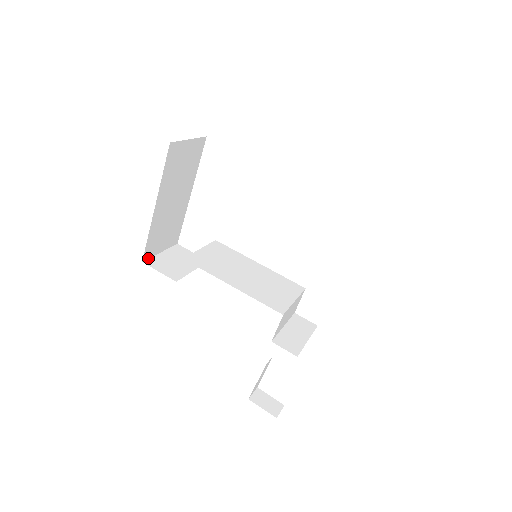
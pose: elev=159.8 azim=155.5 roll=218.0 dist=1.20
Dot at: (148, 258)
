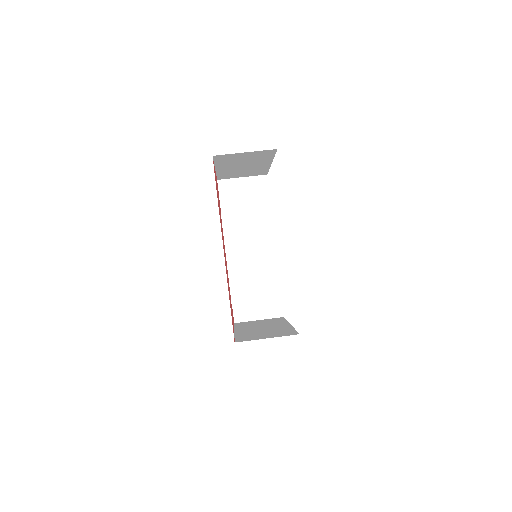
Dot at: (225, 178)
